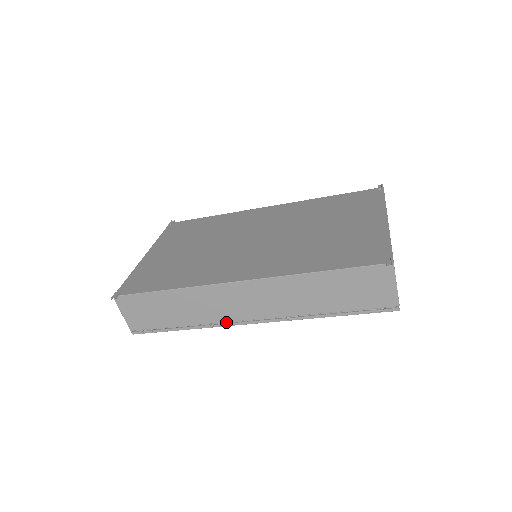
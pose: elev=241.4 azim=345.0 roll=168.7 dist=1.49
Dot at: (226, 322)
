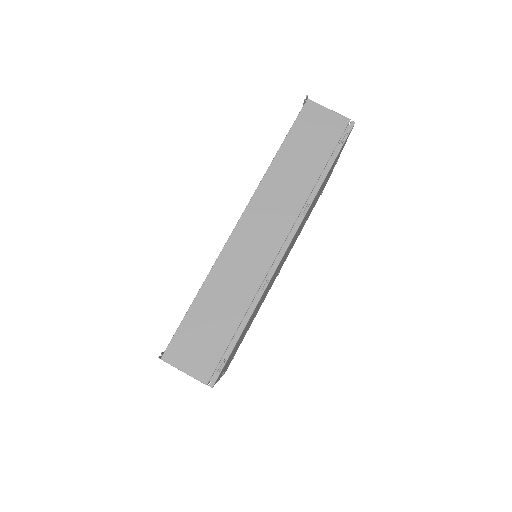
Dot at: (270, 276)
